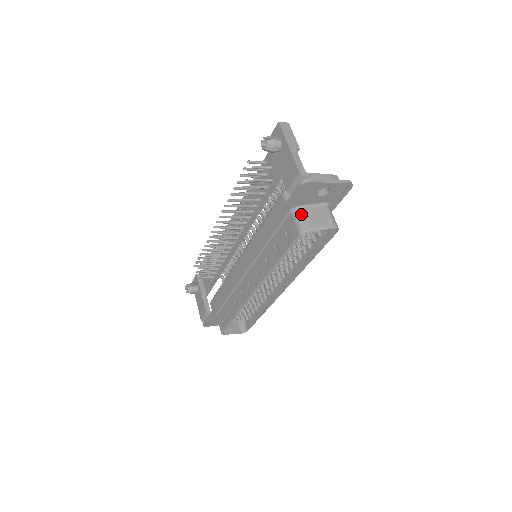
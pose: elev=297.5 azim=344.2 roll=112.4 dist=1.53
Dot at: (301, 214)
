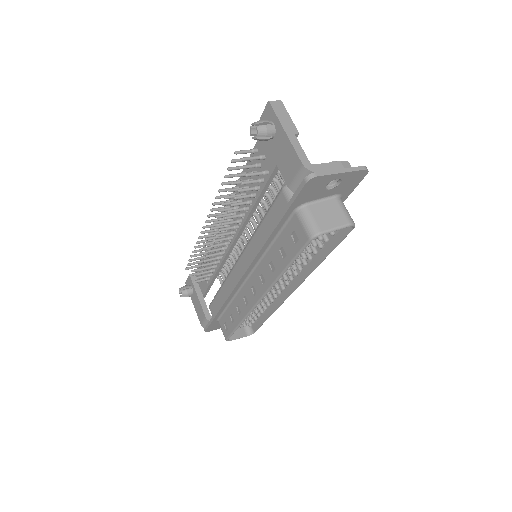
Dot at: (309, 213)
